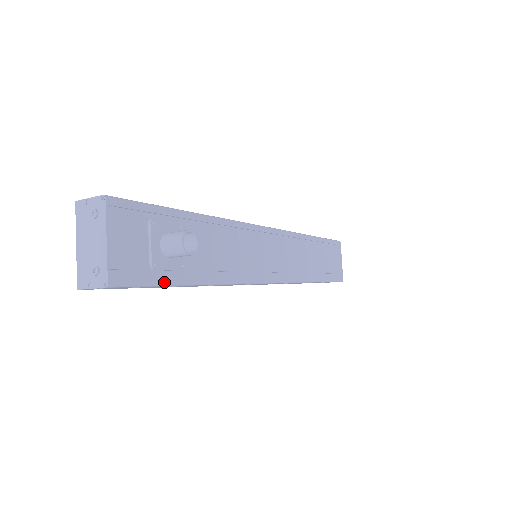
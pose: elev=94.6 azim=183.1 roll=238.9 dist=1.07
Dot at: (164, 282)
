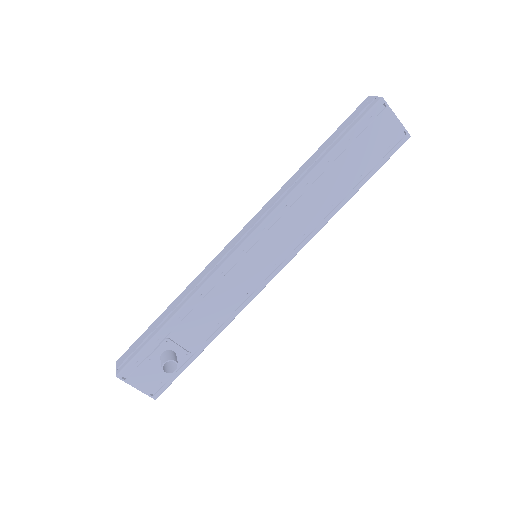
Dot at: (183, 369)
